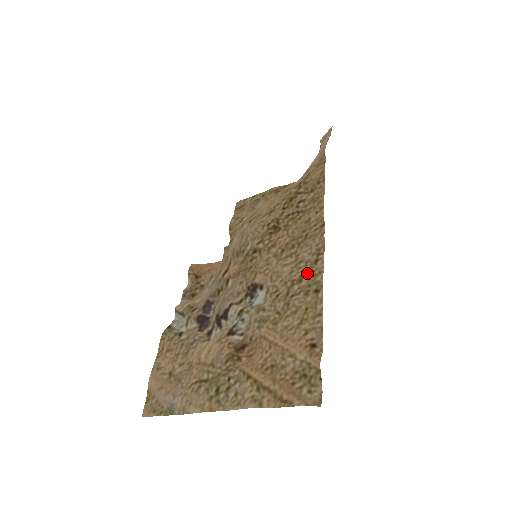
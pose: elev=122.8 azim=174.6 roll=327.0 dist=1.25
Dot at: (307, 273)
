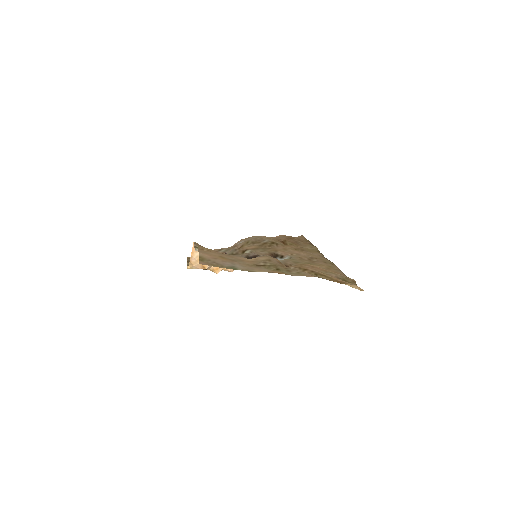
Dot at: (320, 258)
